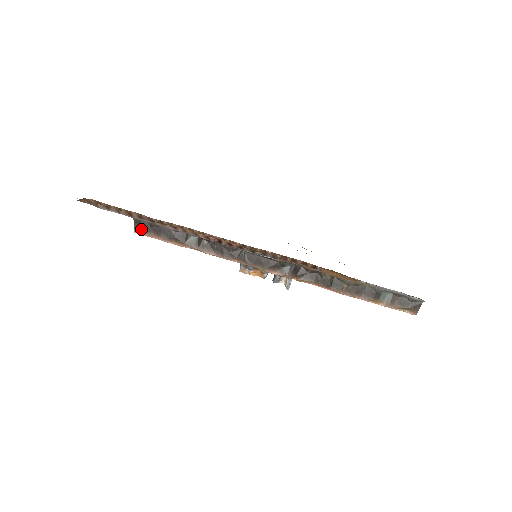
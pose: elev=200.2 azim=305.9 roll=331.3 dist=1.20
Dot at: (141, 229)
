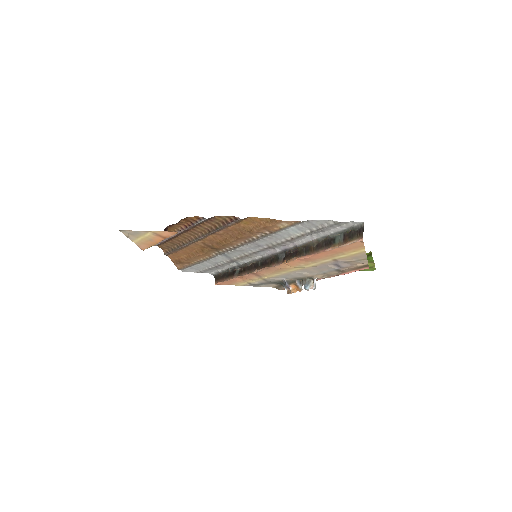
Dot at: (217, 280)
